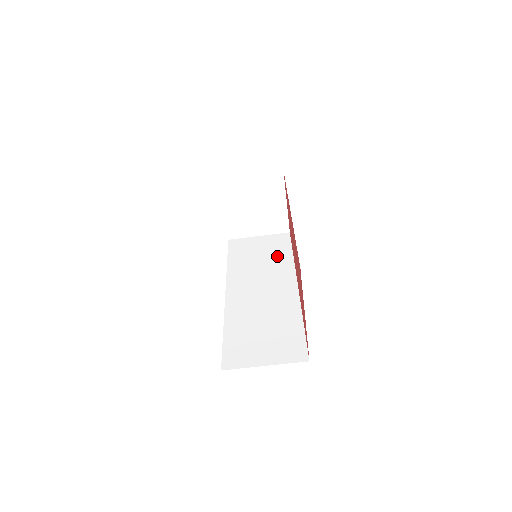
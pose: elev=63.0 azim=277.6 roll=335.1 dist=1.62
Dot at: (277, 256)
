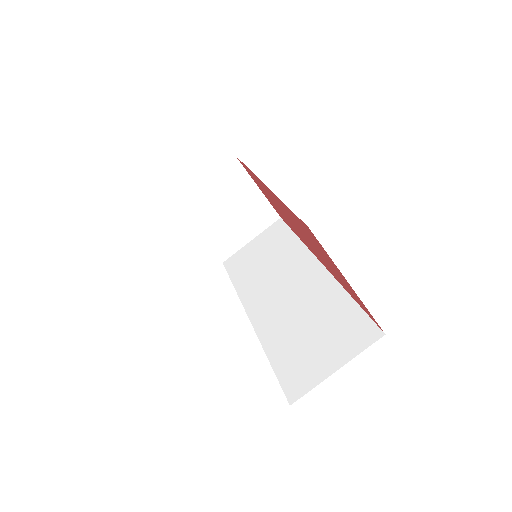
Dot at: (281, 247)
